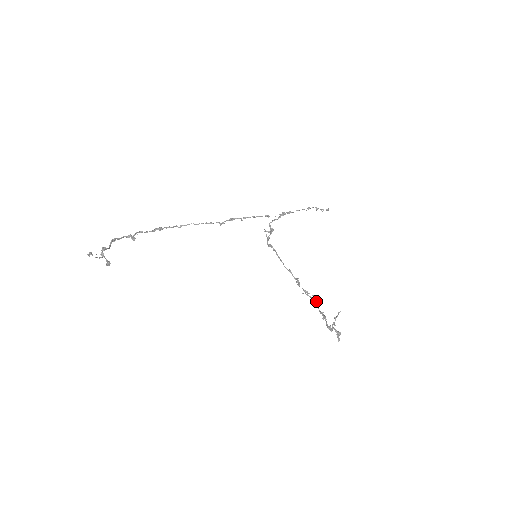
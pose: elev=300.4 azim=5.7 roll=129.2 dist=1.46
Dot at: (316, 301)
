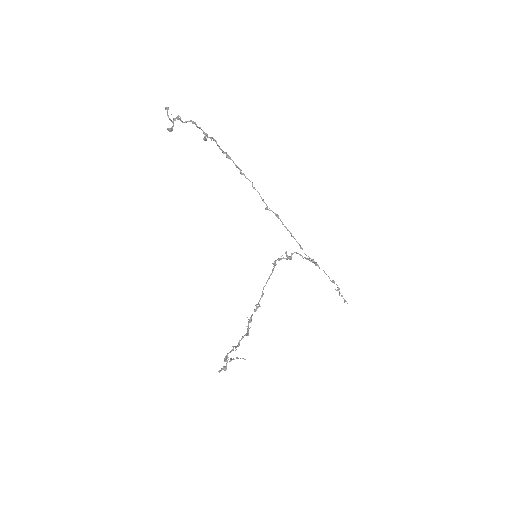
Dot at: (247, 333)
